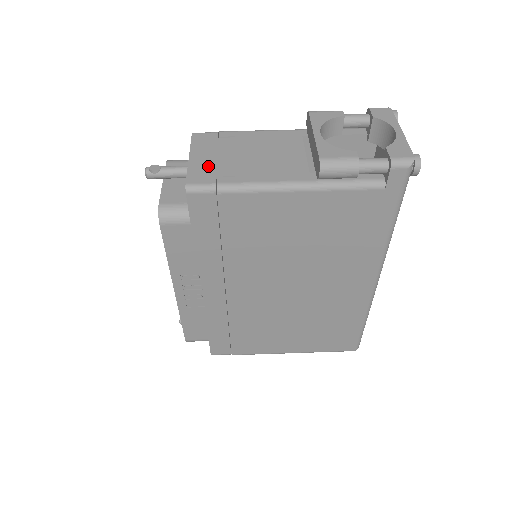
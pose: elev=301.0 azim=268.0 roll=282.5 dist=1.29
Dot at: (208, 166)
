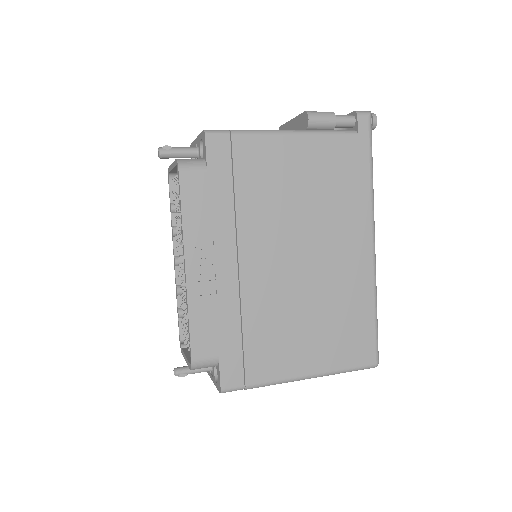
Dot at: occluded
